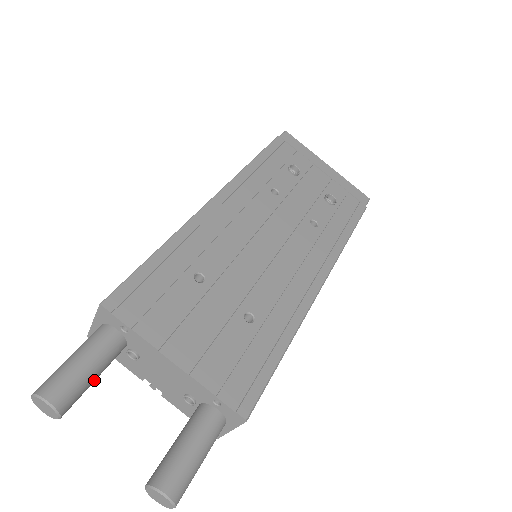
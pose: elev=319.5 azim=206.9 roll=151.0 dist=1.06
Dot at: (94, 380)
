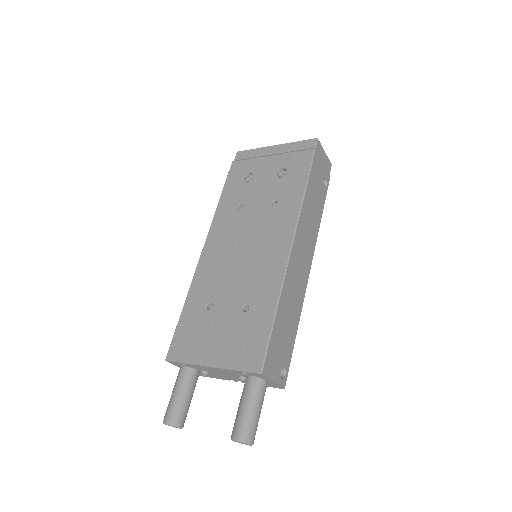
Dot at: (188, 399)
